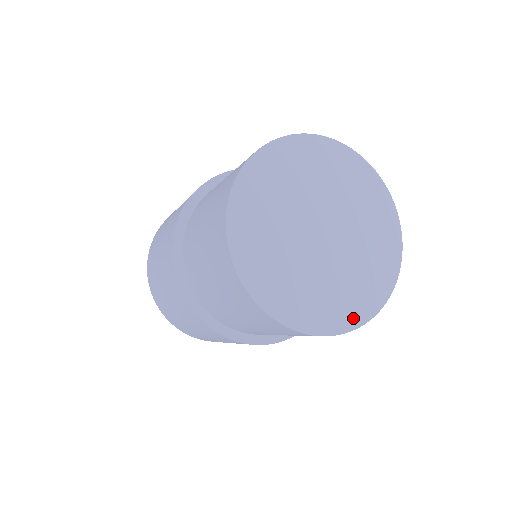
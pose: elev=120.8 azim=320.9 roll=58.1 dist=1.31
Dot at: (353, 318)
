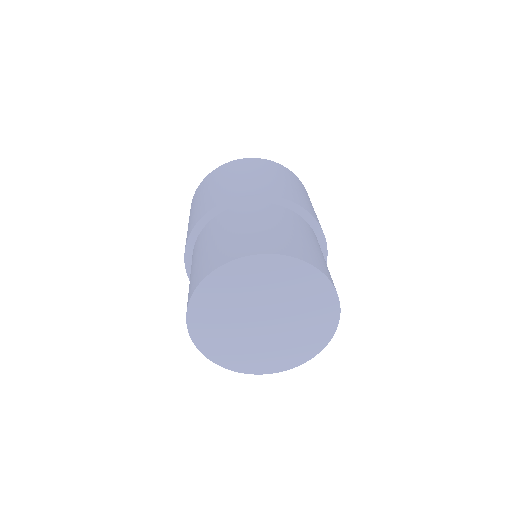
Dot at: (296, 361)
